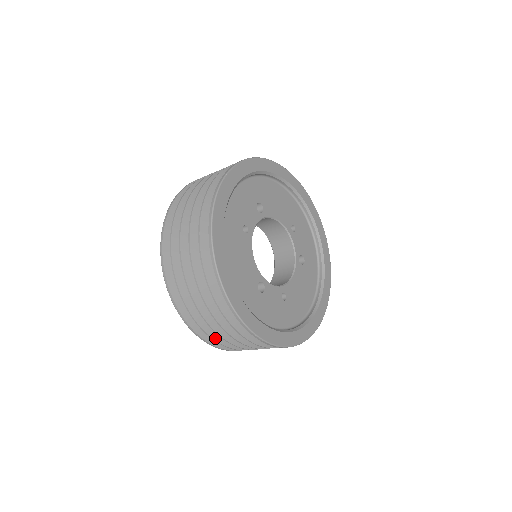
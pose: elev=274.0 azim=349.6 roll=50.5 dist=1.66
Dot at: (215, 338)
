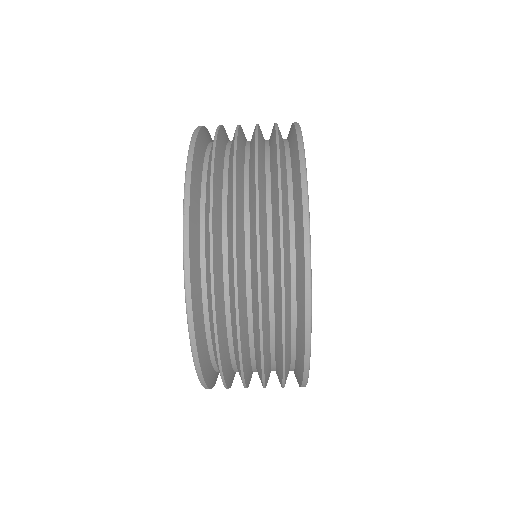
Dot at: occluded
